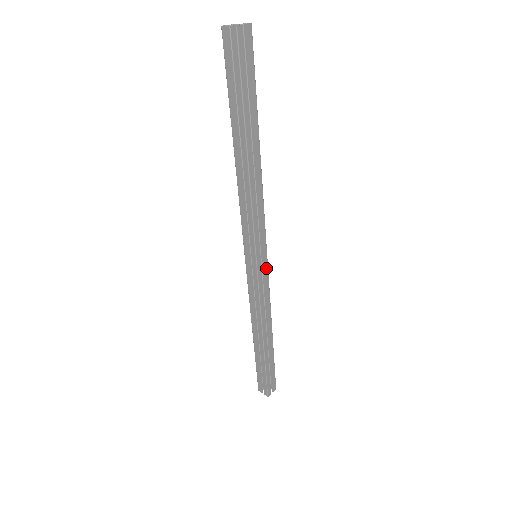
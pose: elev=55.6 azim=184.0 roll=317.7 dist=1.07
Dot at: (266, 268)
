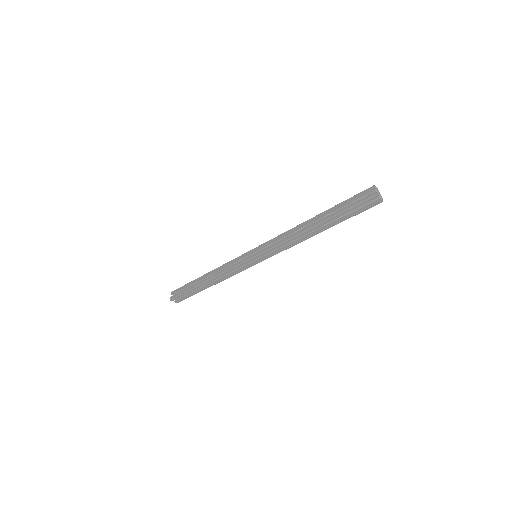
Dot at: (251, 265)
